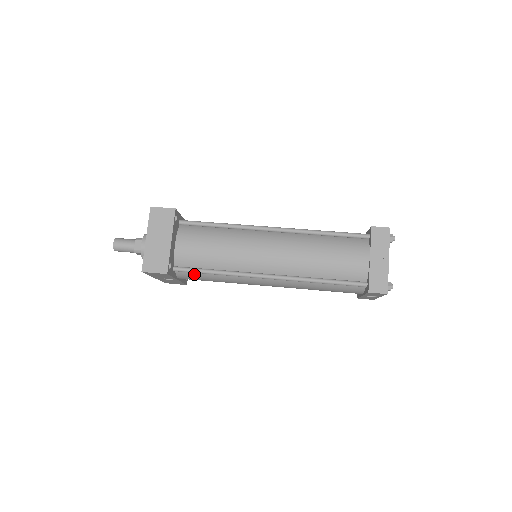
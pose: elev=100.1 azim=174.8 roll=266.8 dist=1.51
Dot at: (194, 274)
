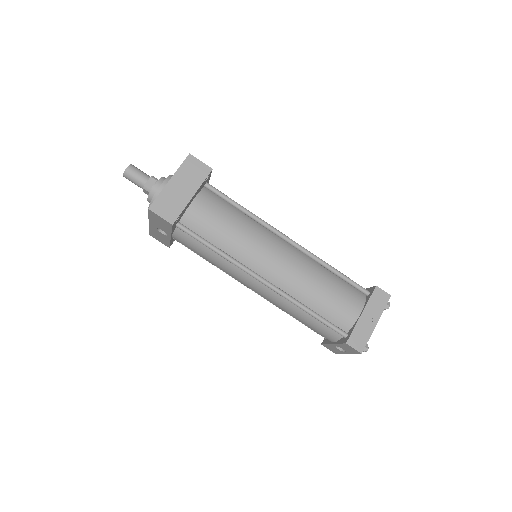
Dot at: (192, 240)
